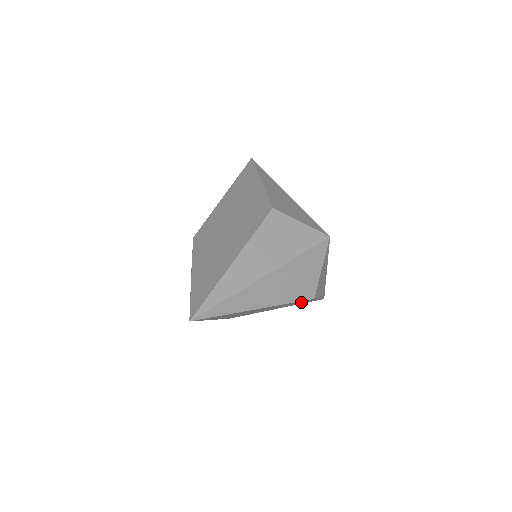
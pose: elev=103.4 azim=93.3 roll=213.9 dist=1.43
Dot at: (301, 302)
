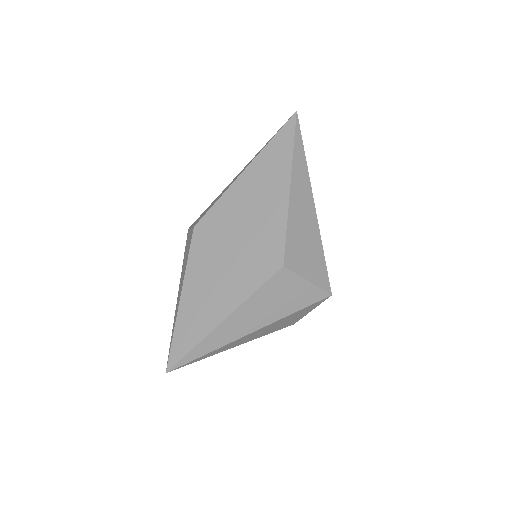
Dot at: occluded
